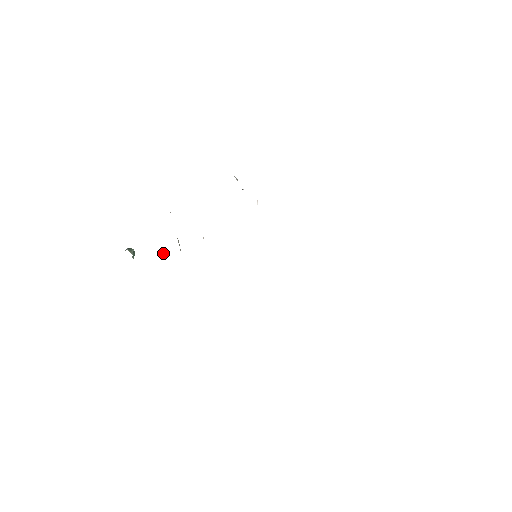
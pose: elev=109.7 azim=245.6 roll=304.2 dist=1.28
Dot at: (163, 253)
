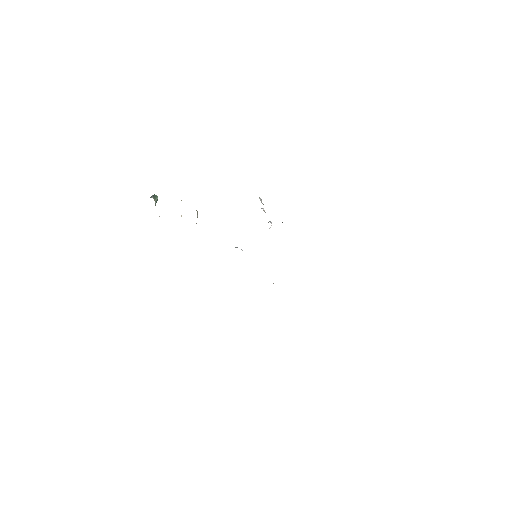
Dot at: occluded
